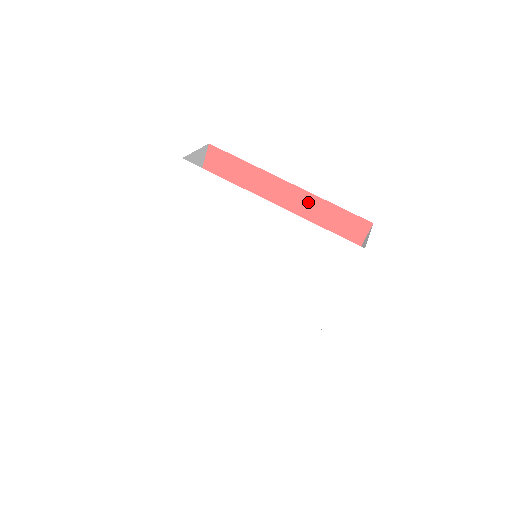
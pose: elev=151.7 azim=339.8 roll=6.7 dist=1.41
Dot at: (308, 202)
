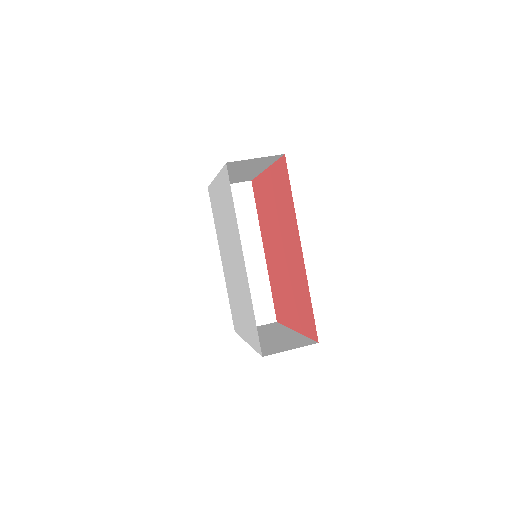
Dot at: (303, 275)
